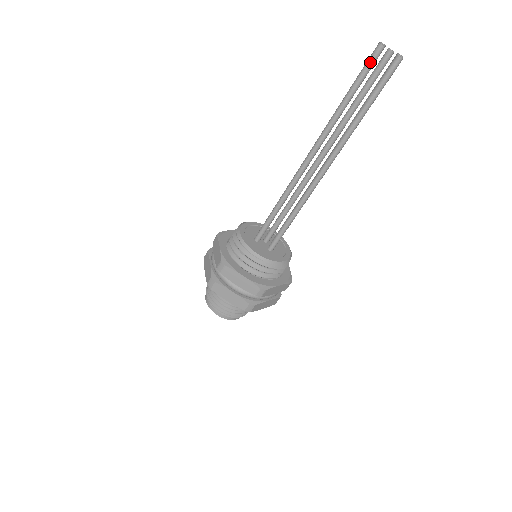
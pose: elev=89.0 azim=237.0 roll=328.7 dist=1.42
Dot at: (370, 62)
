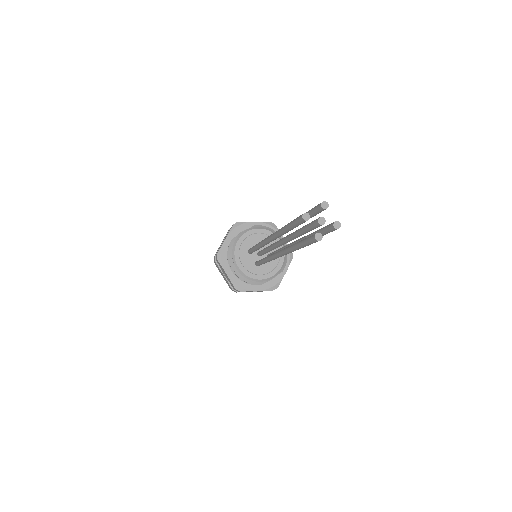
Dot at: (296, 222)
